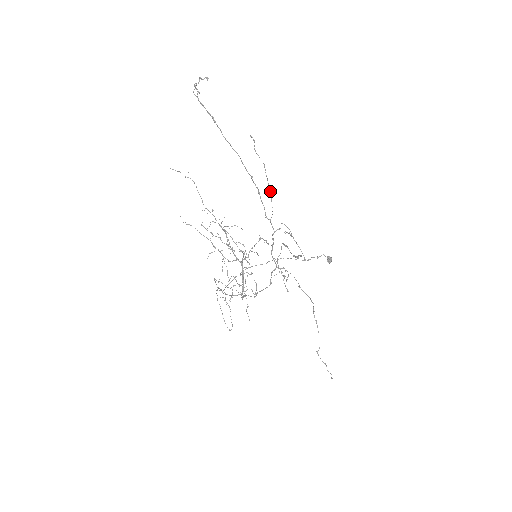
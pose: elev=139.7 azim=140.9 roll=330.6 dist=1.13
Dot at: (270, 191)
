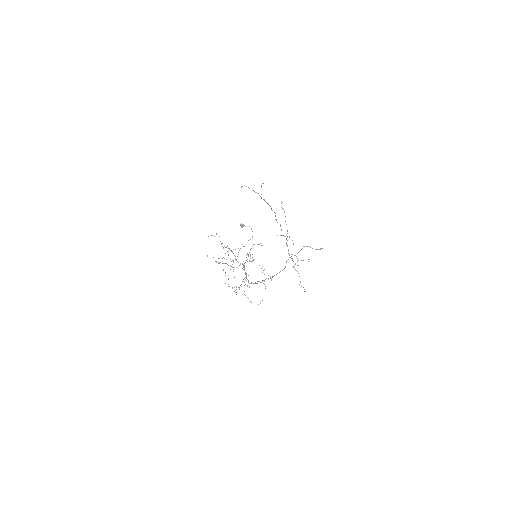
Dot at: occluded
